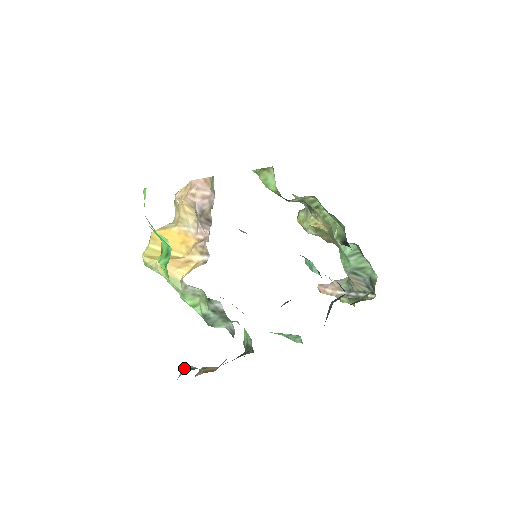
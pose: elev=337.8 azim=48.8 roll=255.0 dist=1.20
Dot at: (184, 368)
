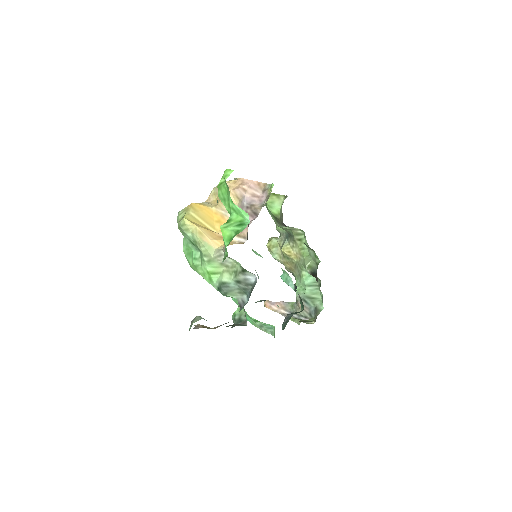
Dot at: (200, 317)
